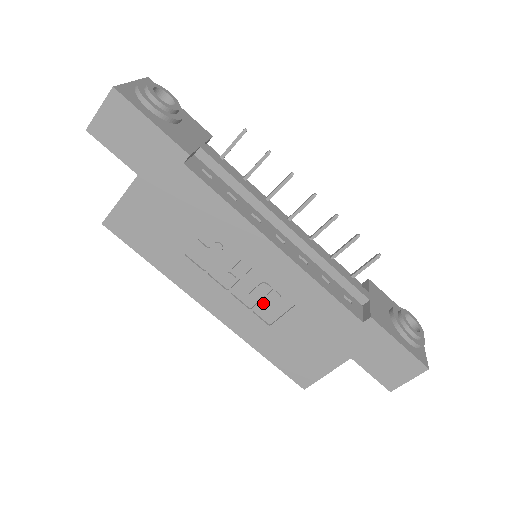
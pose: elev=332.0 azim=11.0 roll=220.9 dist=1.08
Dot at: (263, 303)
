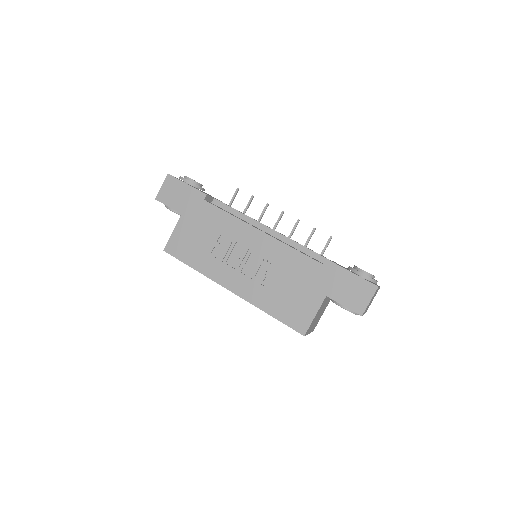
Dot at: (261, 272)
